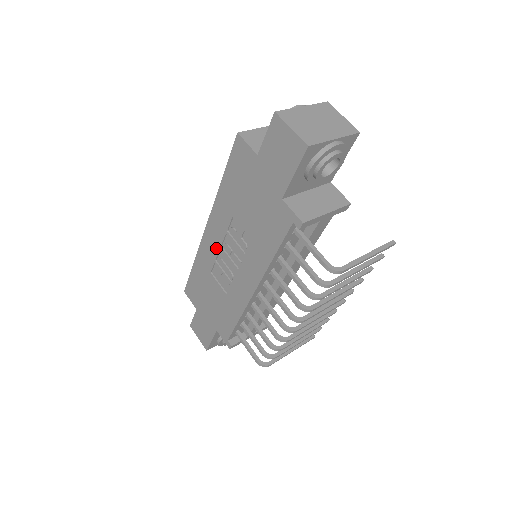
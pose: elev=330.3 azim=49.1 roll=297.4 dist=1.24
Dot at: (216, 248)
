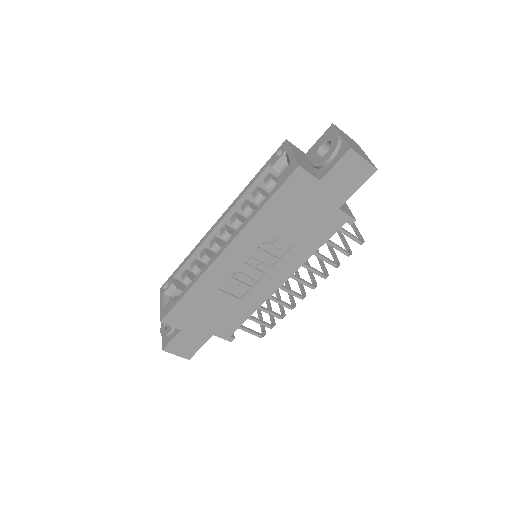
Dot at: (236, 265)
